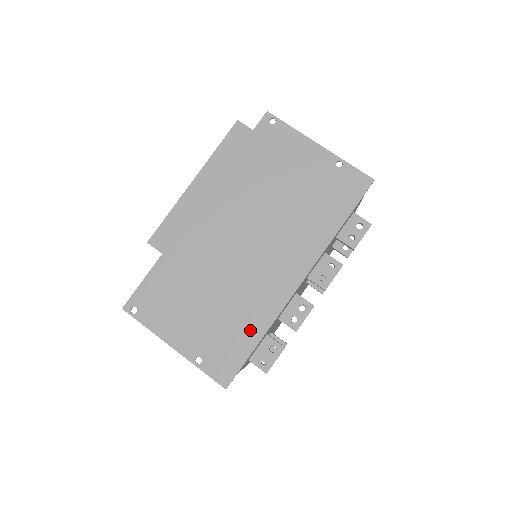
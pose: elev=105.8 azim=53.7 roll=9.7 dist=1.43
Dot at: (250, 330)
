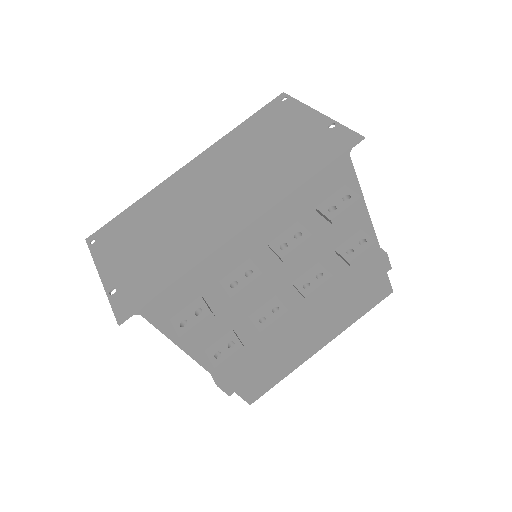
Dot at: (172, 269)
